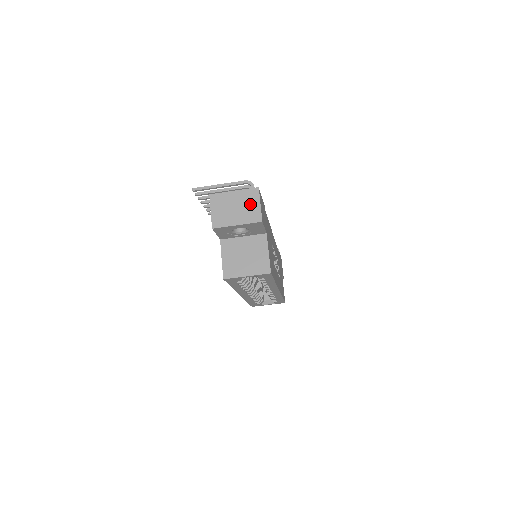
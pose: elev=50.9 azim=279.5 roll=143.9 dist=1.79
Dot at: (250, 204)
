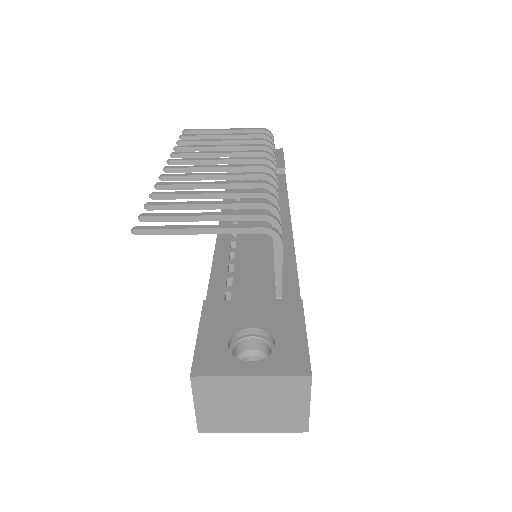
Dot at: (286, 403)
